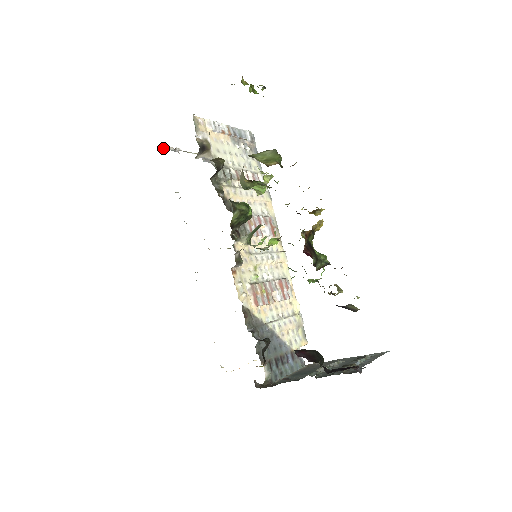
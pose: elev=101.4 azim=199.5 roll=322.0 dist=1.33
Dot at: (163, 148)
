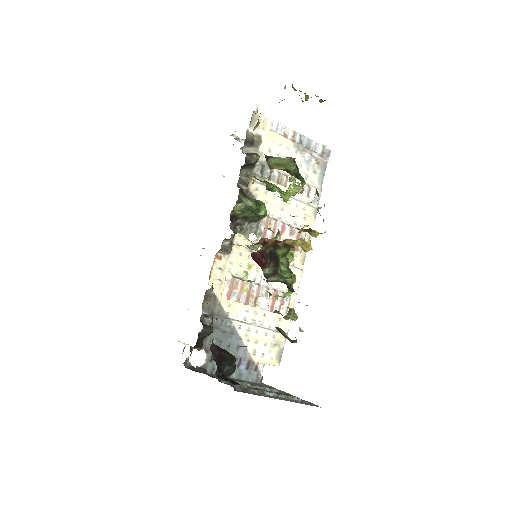
Dot at: (231, 135)
